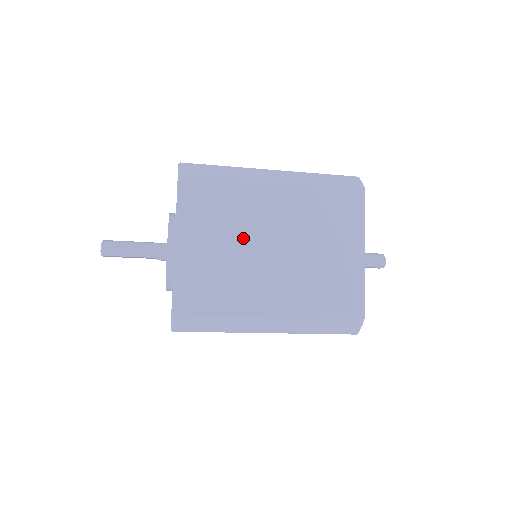
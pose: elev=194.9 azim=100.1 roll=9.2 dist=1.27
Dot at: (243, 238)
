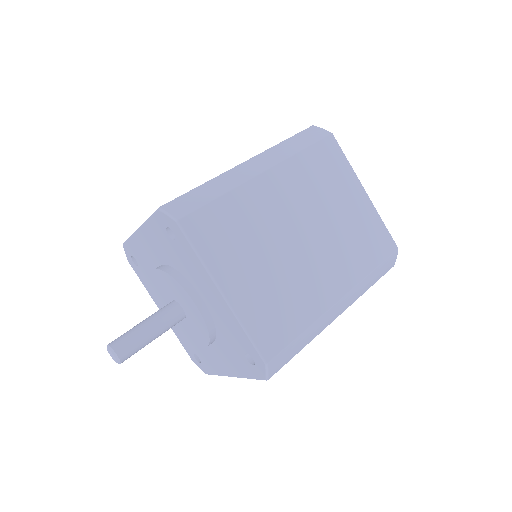
Dot at: occluded
